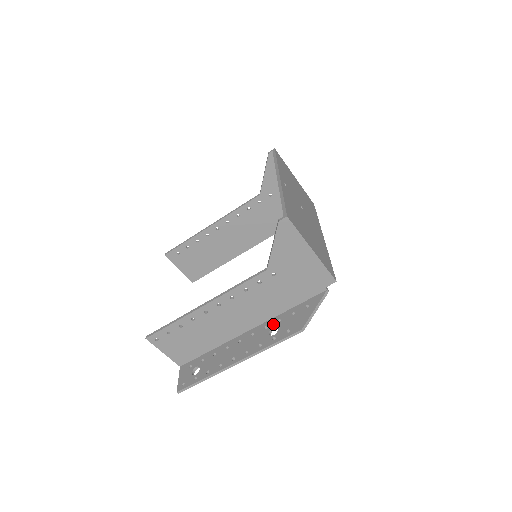
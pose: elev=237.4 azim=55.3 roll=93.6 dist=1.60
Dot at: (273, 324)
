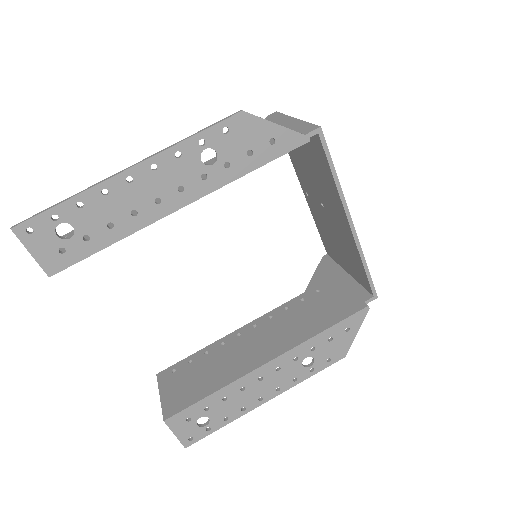
Dot at: (215, 168)
